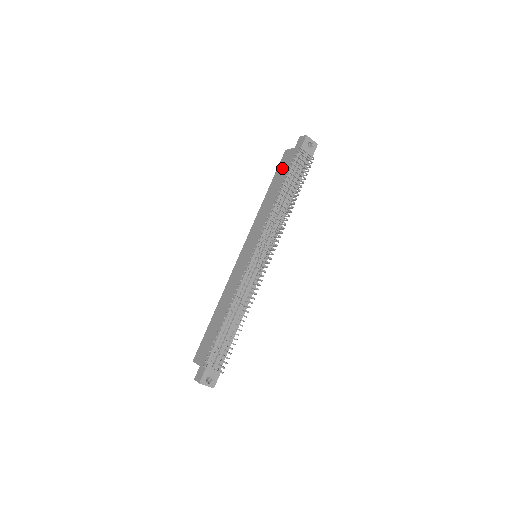
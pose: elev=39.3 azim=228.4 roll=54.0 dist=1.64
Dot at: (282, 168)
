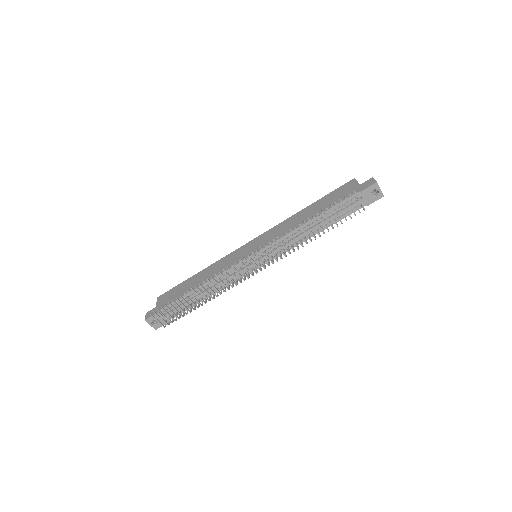
Dot at: (335, 195)
